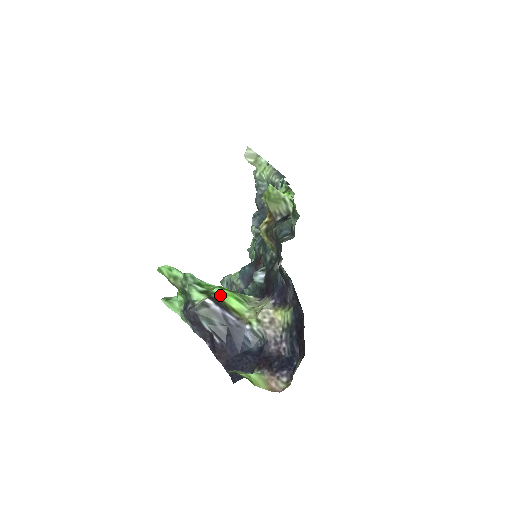
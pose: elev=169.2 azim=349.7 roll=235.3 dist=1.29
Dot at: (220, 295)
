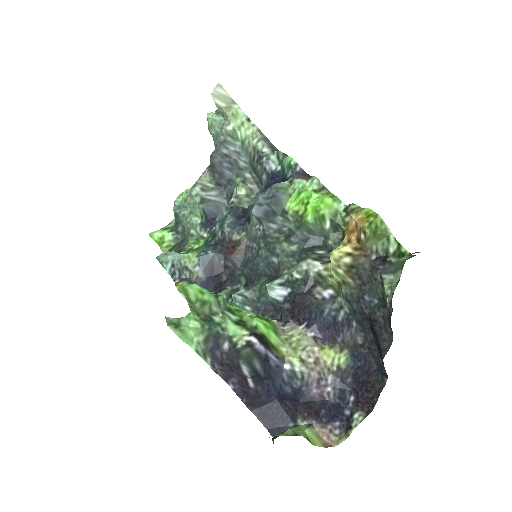
Dot at: (262, 329)
